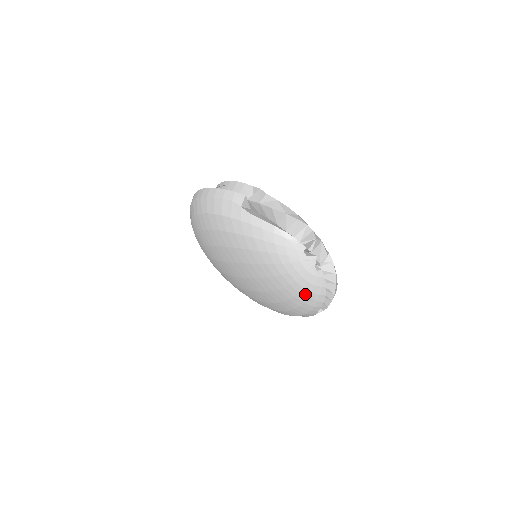
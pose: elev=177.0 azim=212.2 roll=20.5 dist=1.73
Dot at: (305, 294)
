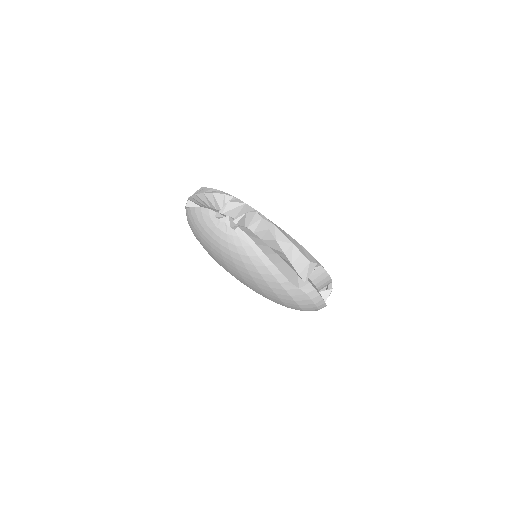
Dot at: (248, 261)
